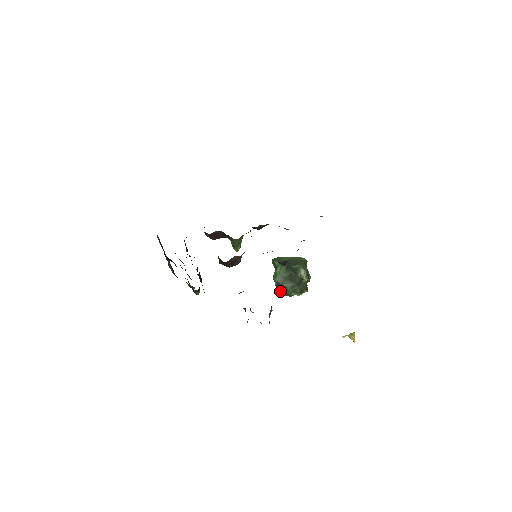
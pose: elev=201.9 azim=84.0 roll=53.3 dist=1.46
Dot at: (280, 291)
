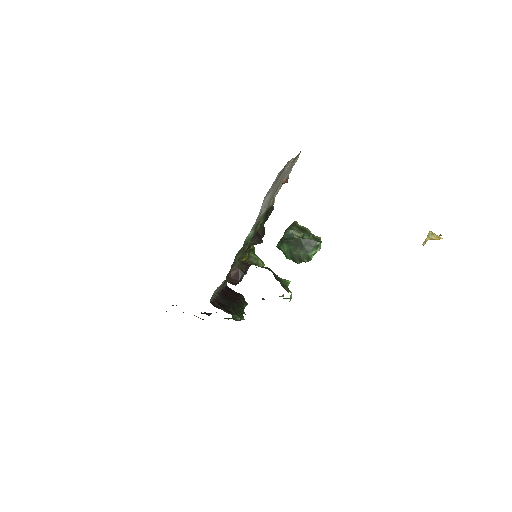
Dot at: (299, 262)
